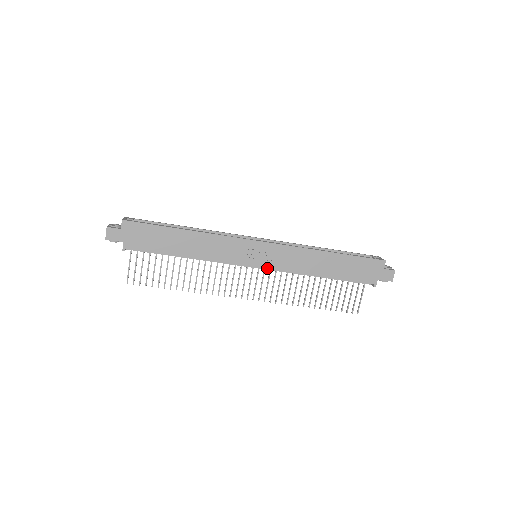
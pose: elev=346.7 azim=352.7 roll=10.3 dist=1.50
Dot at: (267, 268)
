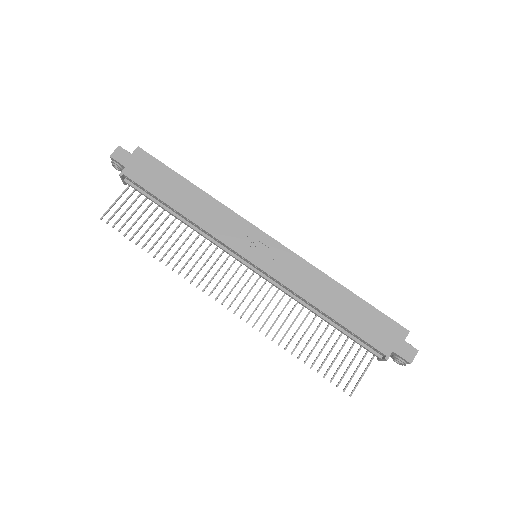
Dot at: (263, 269)
